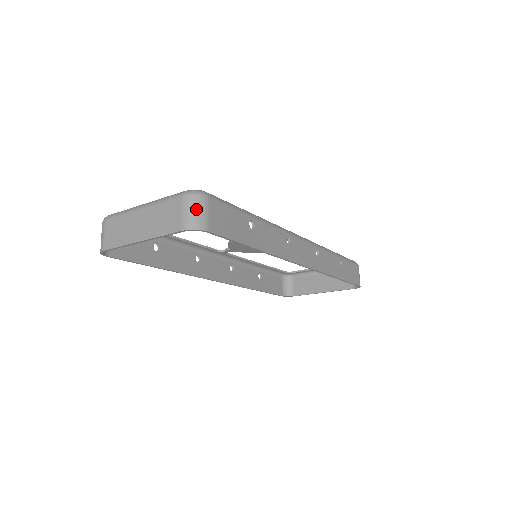
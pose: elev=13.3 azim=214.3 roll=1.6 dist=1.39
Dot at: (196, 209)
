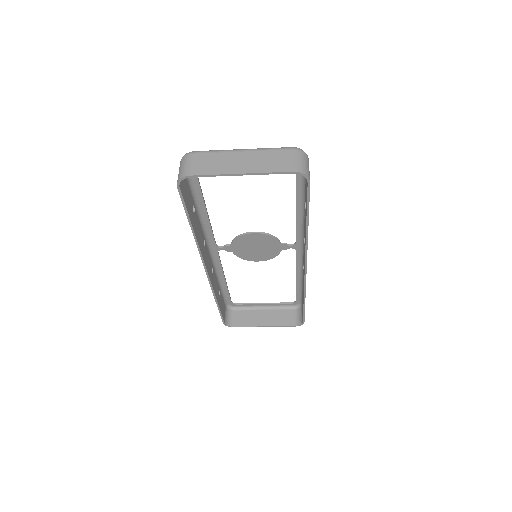
Dot at: (305, 161)
